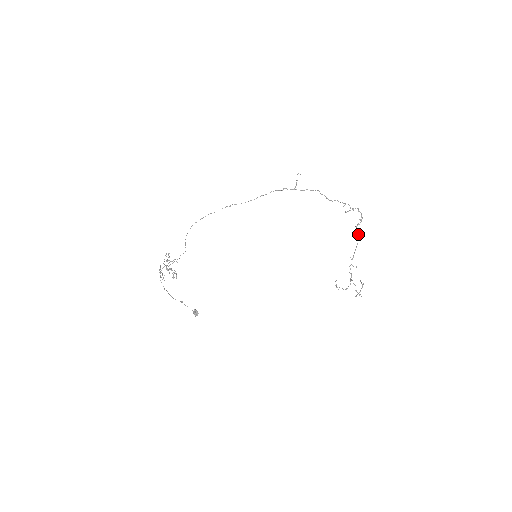
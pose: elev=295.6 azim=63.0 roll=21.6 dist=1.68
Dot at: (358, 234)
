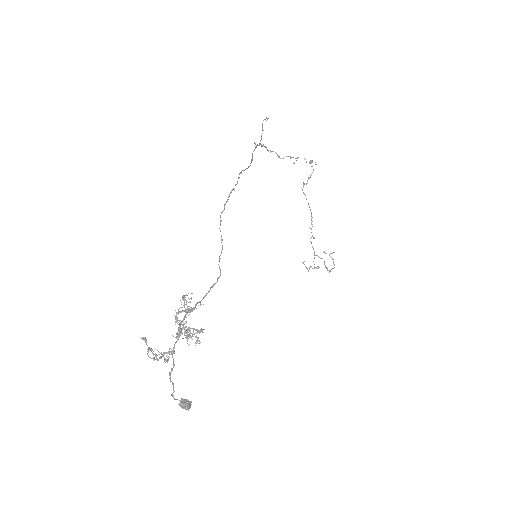
Dot at: occluded
